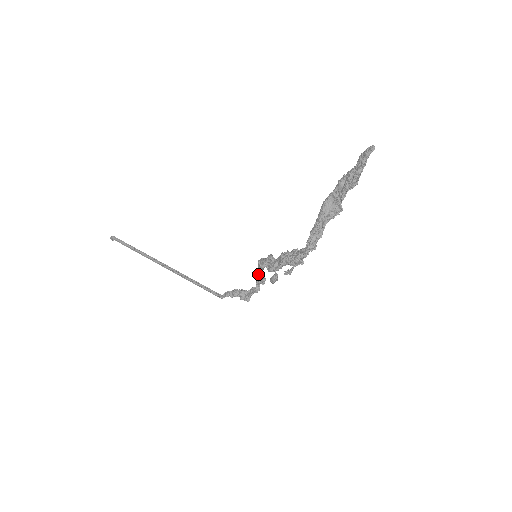
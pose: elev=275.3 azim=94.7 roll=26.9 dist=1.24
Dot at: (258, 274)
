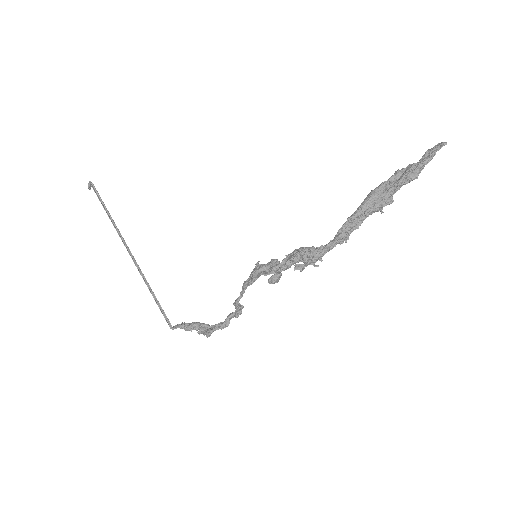
Dot at: (247, 284)
